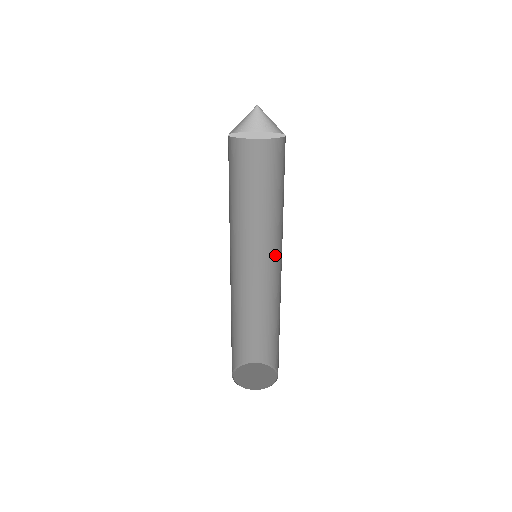
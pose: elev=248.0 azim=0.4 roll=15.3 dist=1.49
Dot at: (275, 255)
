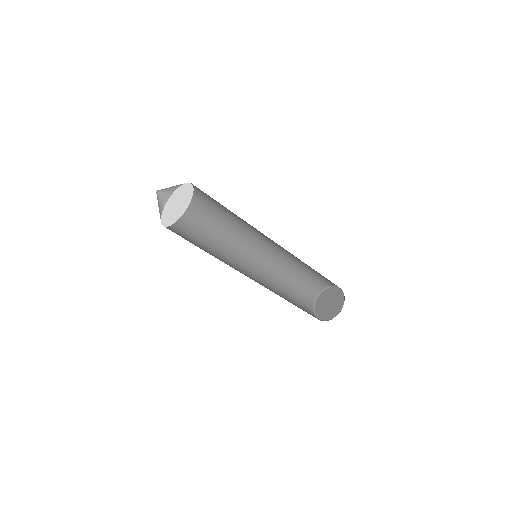
Dot at: (269, 239)
